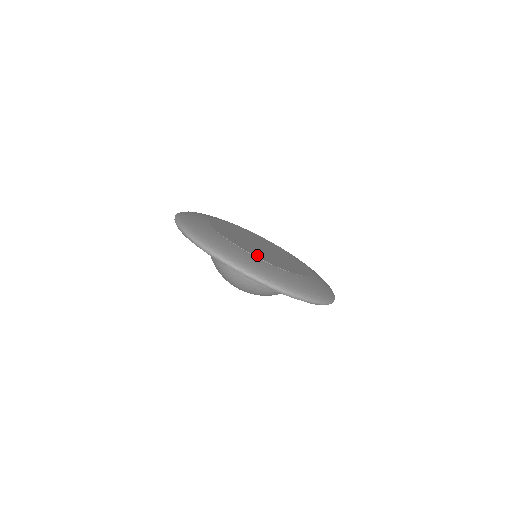
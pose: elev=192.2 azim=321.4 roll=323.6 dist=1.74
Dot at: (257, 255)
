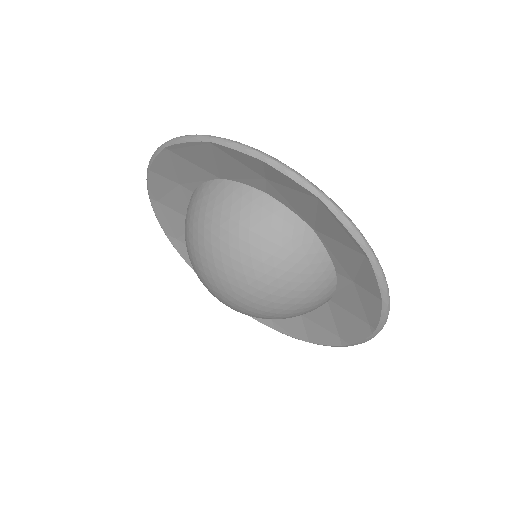
Dot at: occluded
